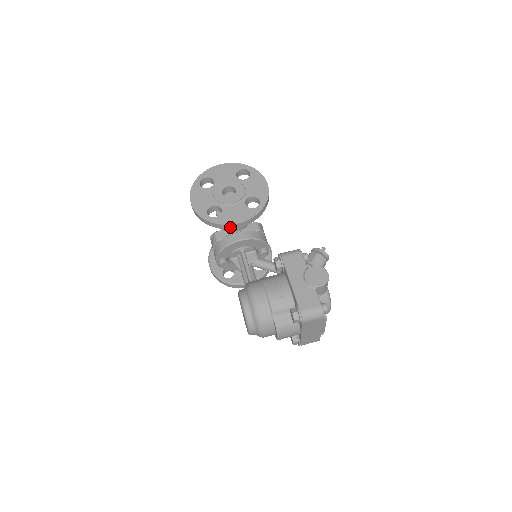
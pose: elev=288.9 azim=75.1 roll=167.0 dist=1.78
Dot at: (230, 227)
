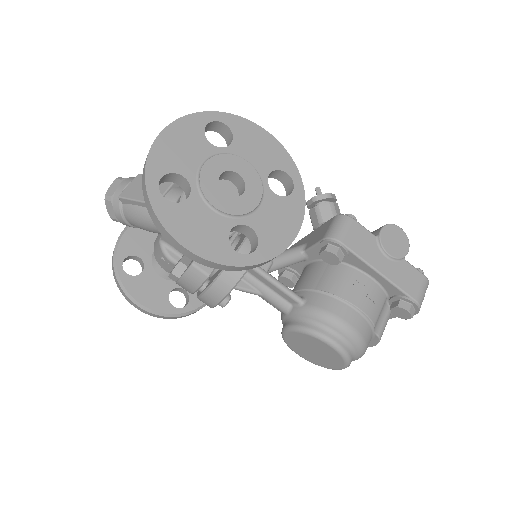
Dot at: (283, 250)
